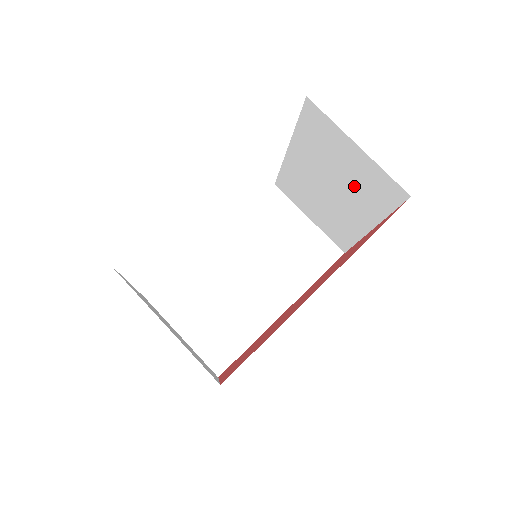
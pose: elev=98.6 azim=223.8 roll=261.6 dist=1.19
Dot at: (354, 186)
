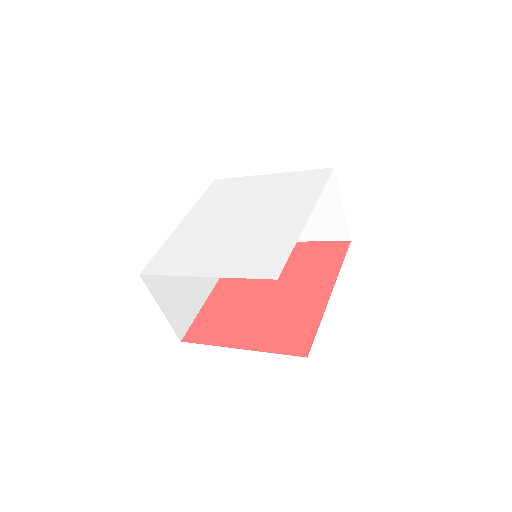
Dot at: (311, 219)
